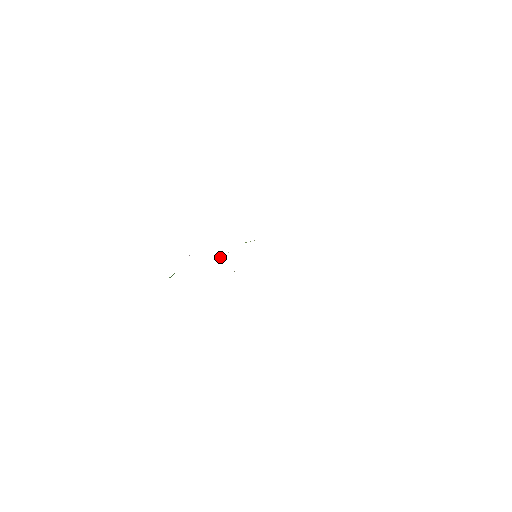
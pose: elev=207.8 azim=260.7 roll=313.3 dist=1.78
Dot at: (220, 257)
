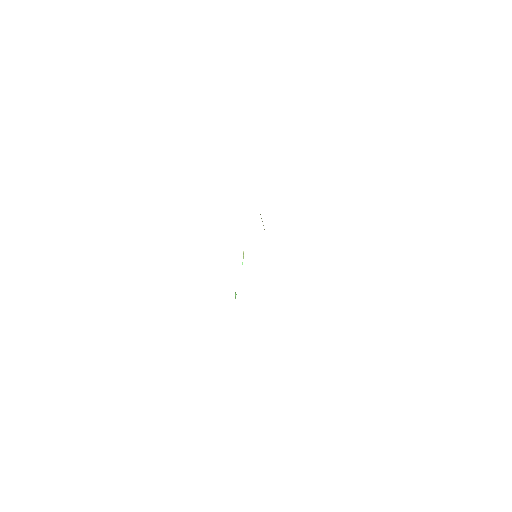
Dot at: occluded
